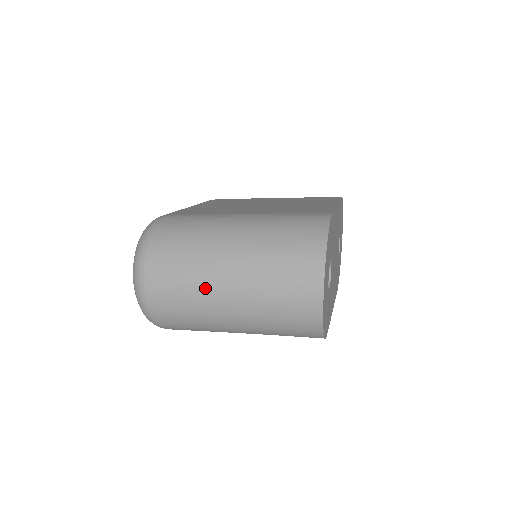
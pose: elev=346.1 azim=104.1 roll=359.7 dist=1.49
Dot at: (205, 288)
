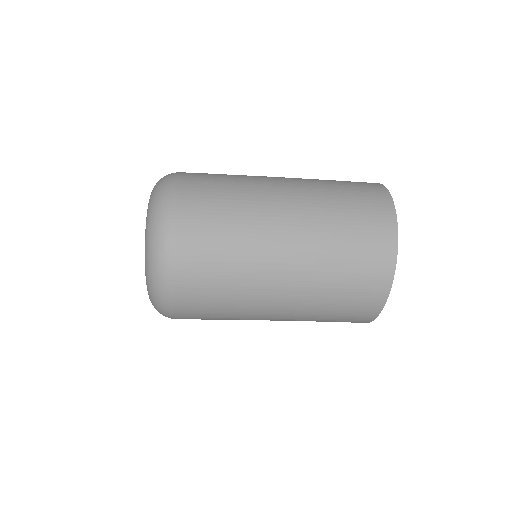
Dot at: (257, 235)
